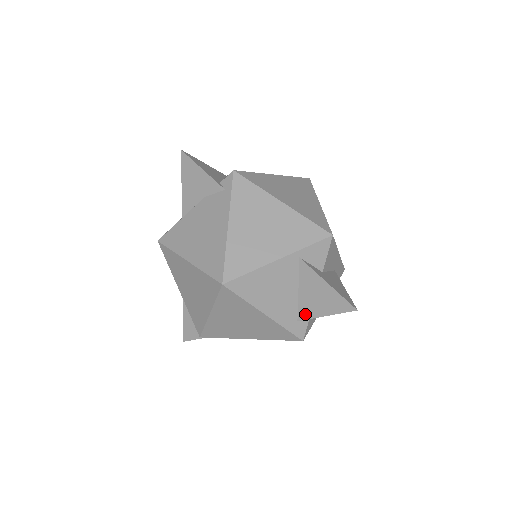
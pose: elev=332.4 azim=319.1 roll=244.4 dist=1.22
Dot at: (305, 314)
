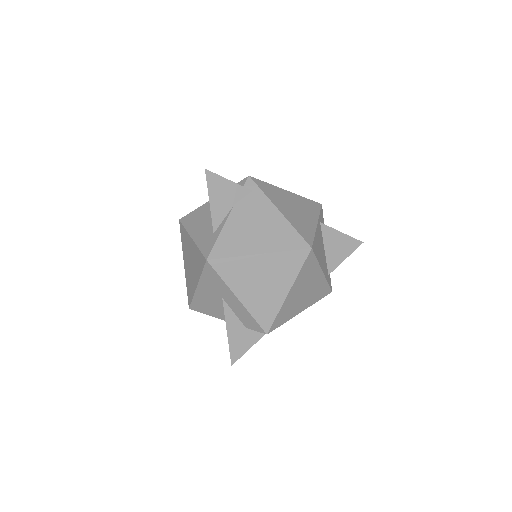
Dot at: (332, 266)
